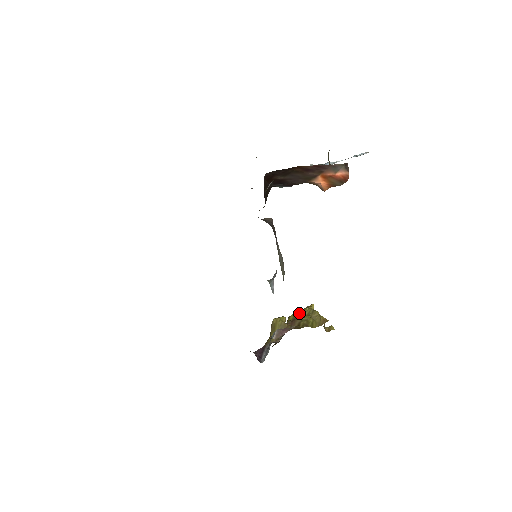
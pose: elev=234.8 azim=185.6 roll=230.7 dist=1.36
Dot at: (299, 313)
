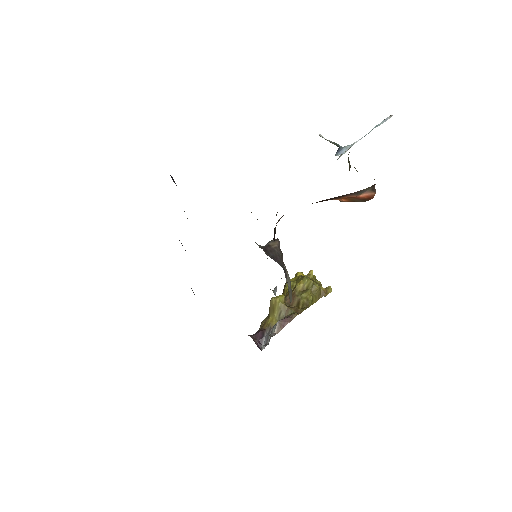
Dot at: (298, 286)
